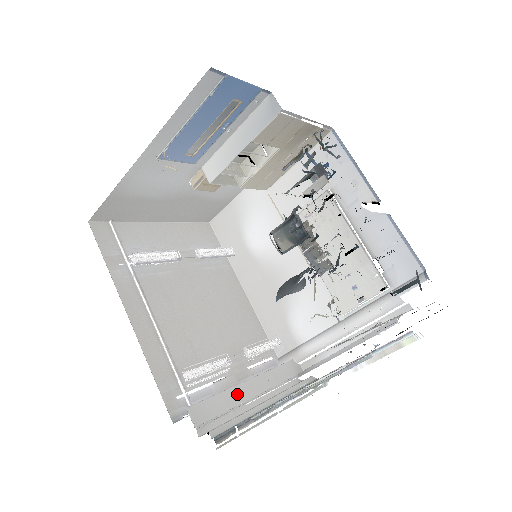
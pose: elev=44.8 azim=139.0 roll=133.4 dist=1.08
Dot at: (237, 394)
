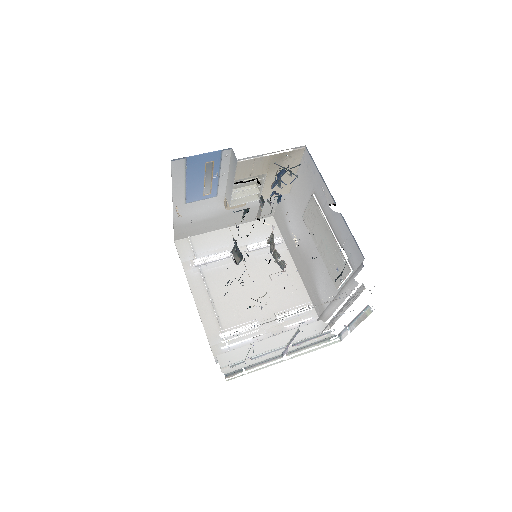
Dot at: (259, 347)
